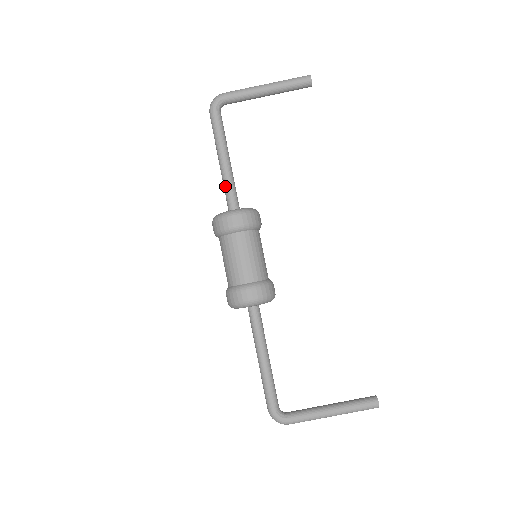
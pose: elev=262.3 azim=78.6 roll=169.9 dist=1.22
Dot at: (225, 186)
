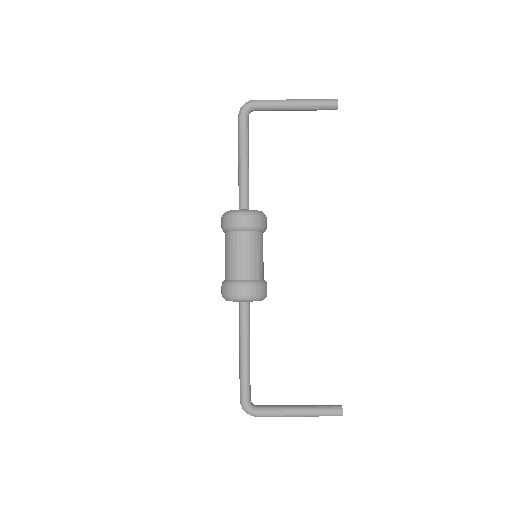
Dot at: (240, 186)
